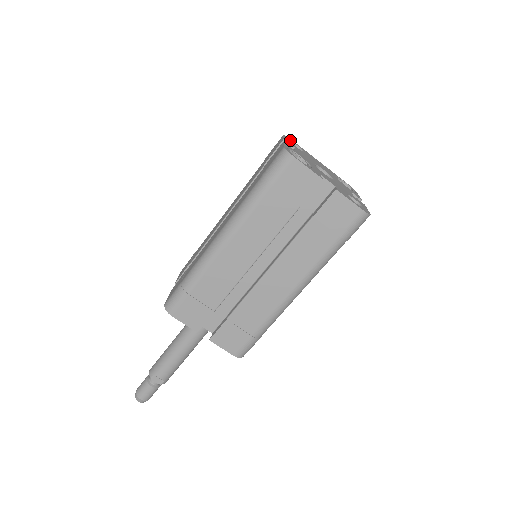
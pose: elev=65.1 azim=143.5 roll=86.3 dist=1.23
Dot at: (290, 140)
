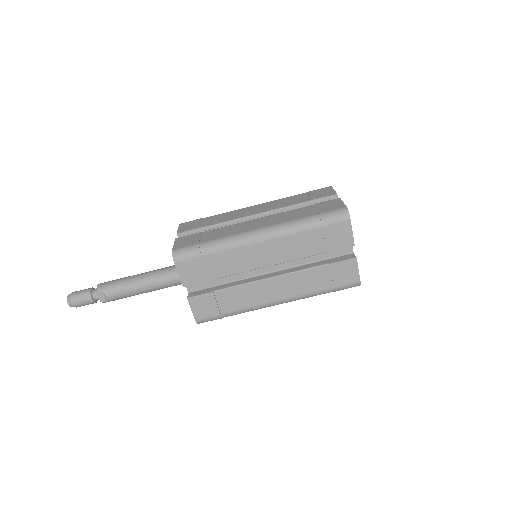
Dot at: occluded
